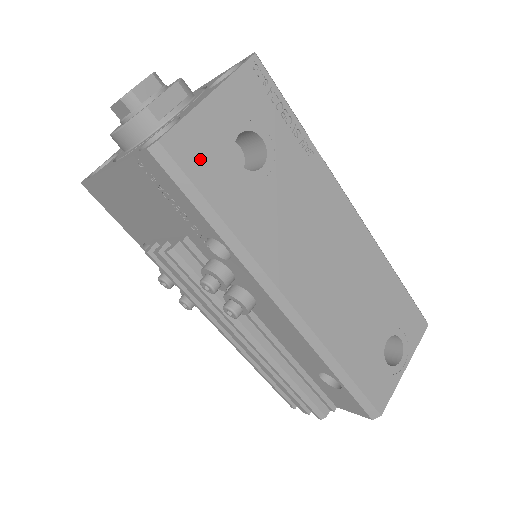
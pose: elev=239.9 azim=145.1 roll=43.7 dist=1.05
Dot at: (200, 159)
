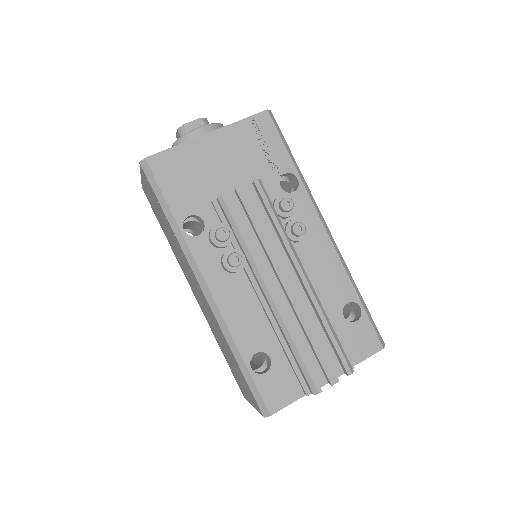
Dot at: occluded
